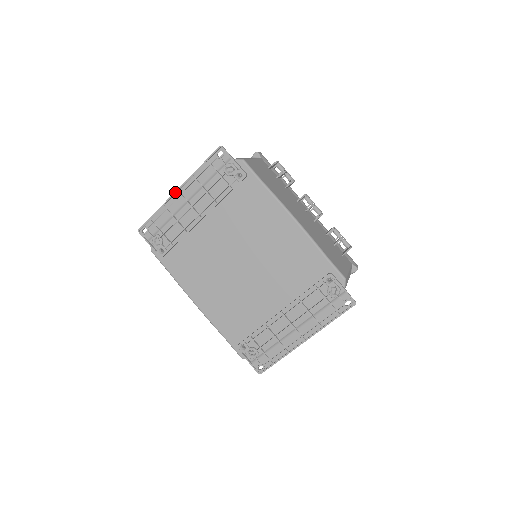
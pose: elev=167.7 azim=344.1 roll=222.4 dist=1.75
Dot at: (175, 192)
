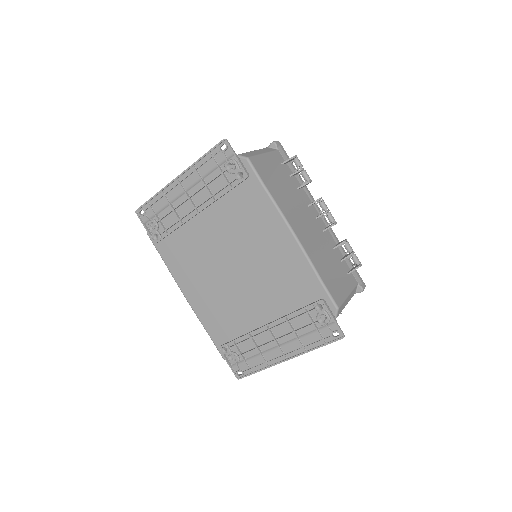
Dot at: (174, 179)
